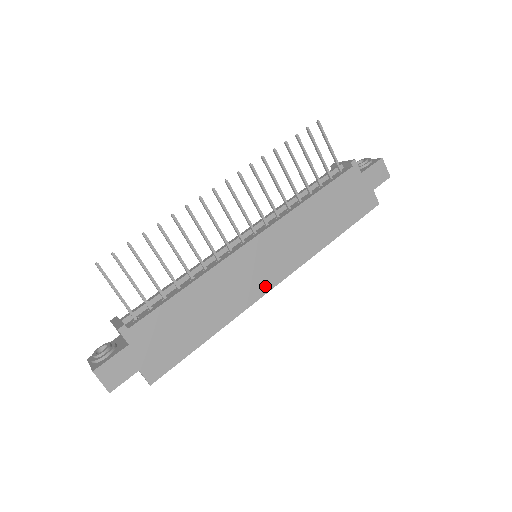
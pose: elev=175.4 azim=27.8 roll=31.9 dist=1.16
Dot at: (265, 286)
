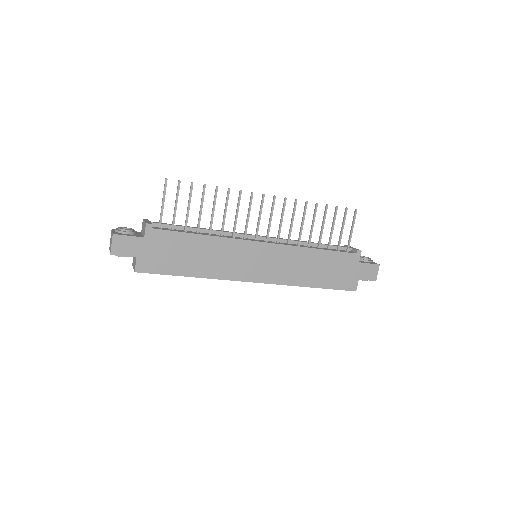
Dot at: (247, 276)
